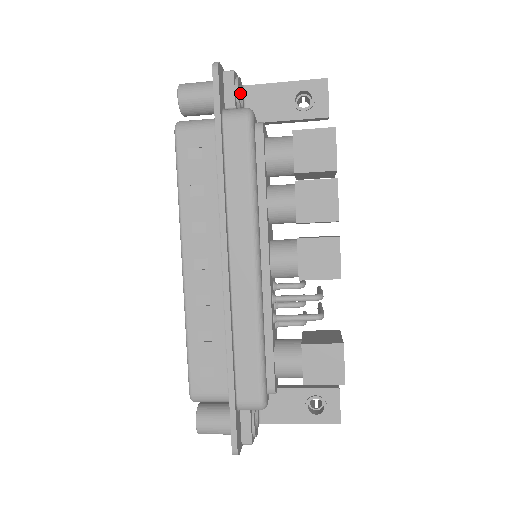
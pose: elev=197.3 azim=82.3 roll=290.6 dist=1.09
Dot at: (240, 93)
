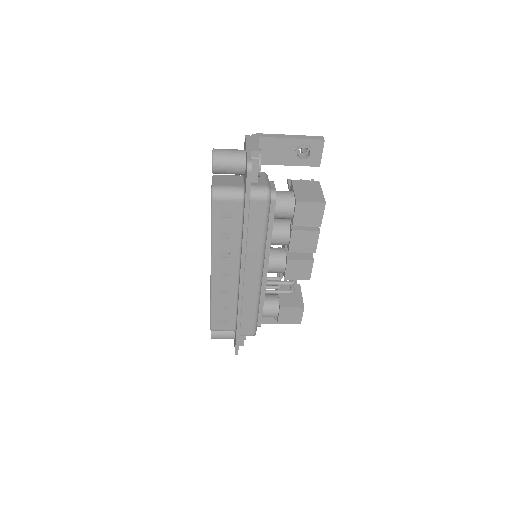
Dot at: occluded
